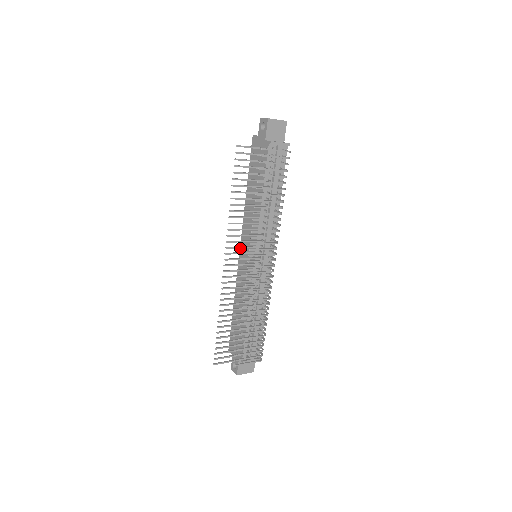
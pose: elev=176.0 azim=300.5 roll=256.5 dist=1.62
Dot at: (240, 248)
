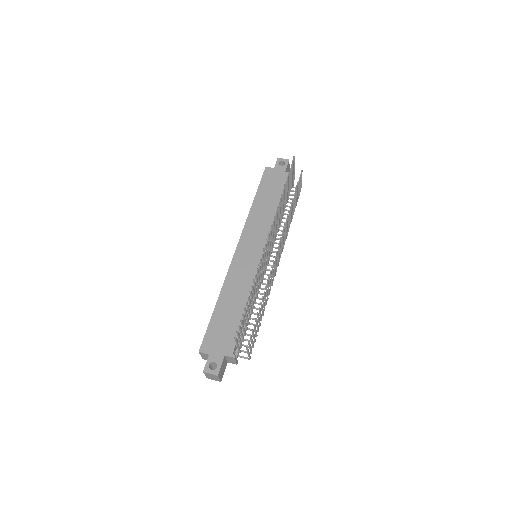
Dot at: (238, 246)
